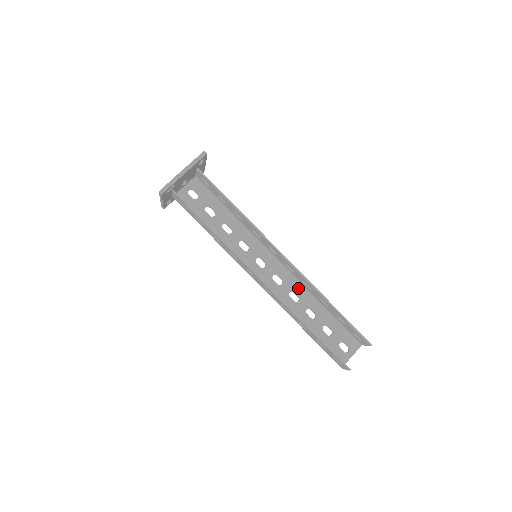
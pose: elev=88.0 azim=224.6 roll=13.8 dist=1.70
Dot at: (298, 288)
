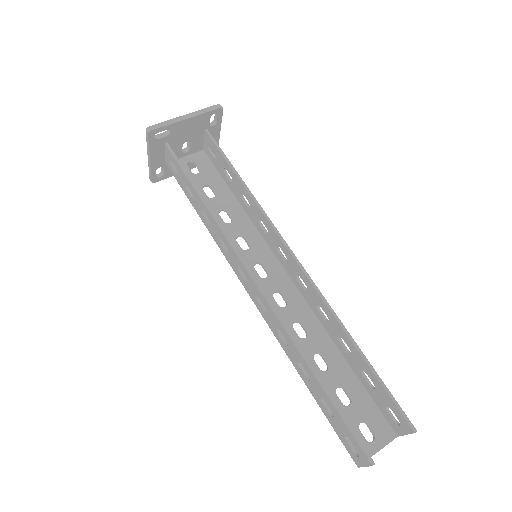
Dot at: (308, 319)
